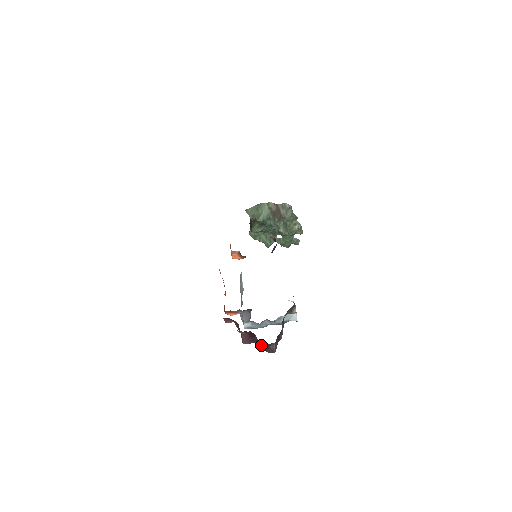
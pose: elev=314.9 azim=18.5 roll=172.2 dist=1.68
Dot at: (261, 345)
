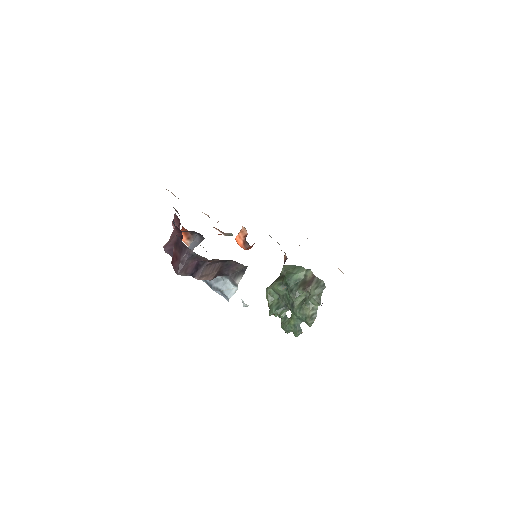
Dot at: (176, 248)
